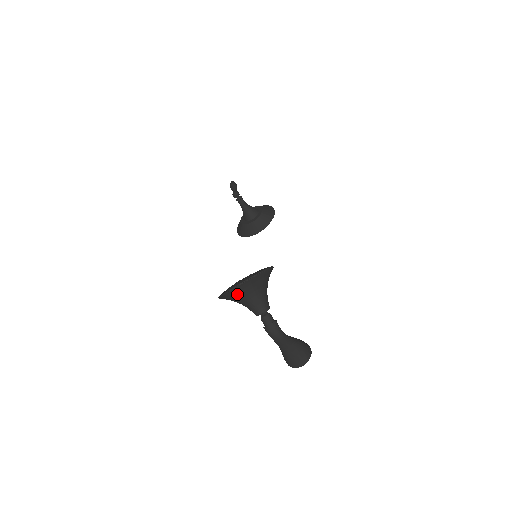
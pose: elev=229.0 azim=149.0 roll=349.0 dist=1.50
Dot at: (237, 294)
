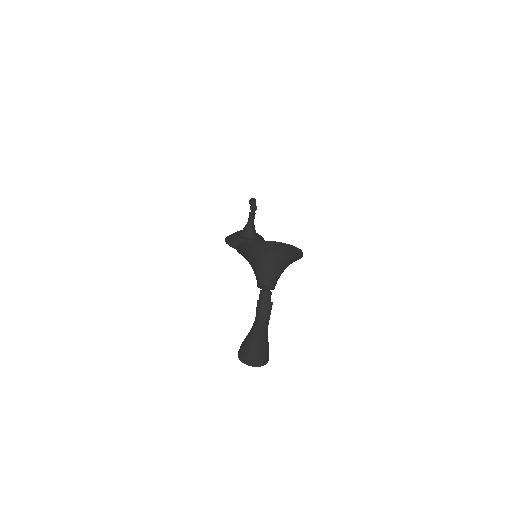
Dot at: (264, 250)
